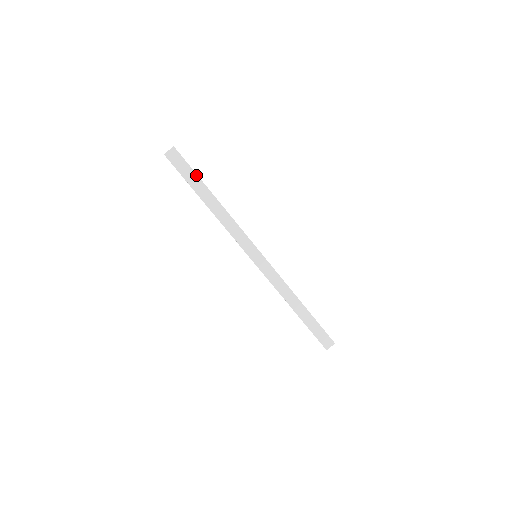
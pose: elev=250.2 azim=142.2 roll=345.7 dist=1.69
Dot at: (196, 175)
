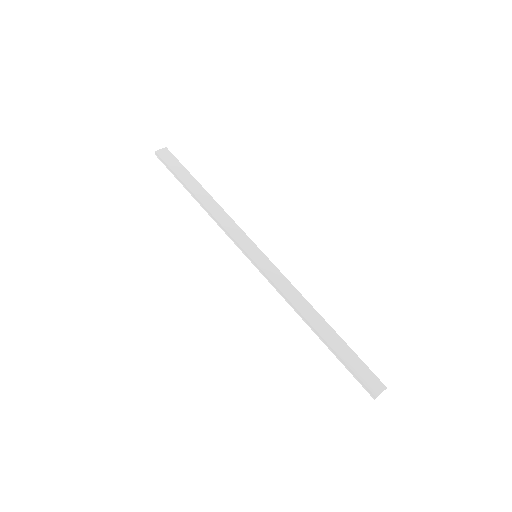
Dot at: (187, 171)
